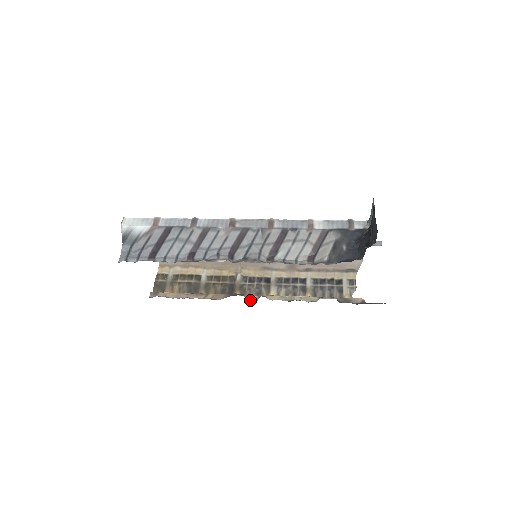
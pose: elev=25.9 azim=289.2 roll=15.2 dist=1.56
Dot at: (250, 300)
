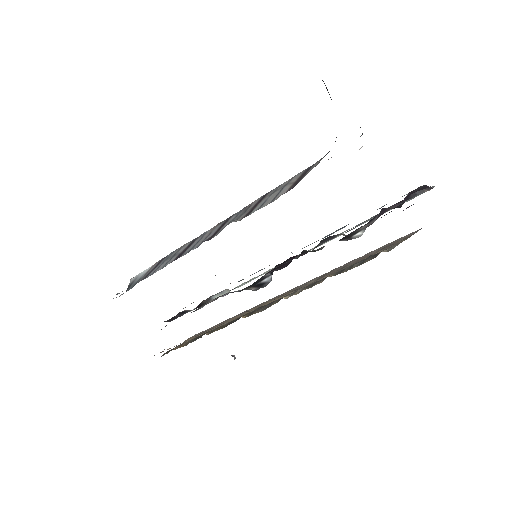
Dot at: (250, 311)
